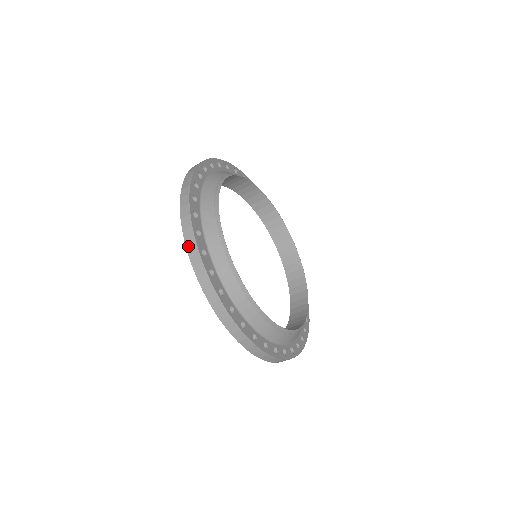
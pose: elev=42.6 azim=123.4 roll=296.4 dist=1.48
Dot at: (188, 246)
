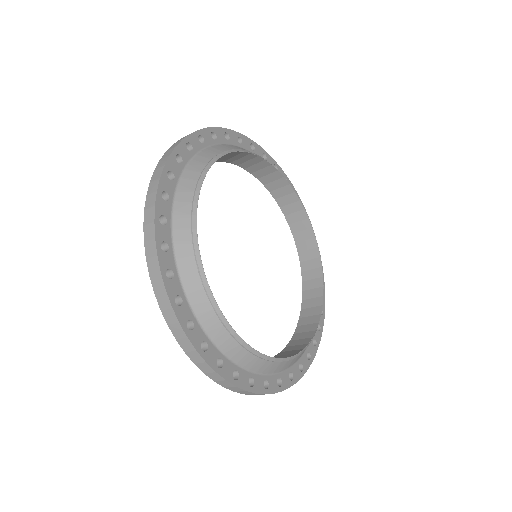
Dot at: occluded
